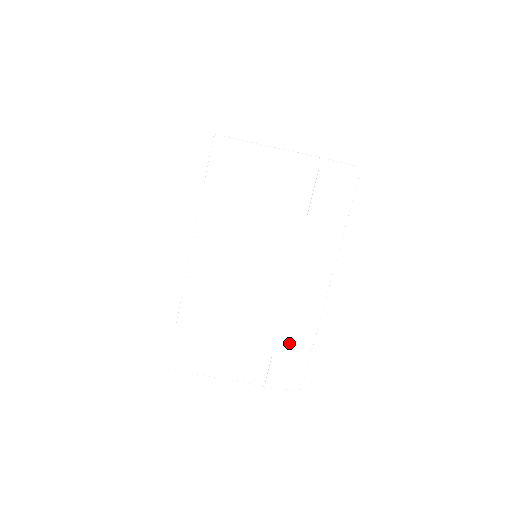
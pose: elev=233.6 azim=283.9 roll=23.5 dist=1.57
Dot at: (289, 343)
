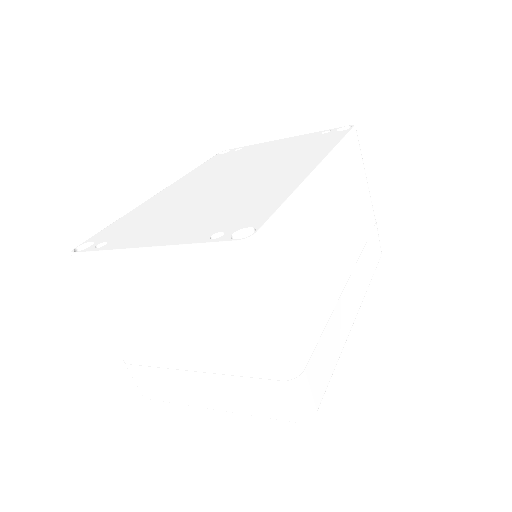
Dot at: (329, 342)
